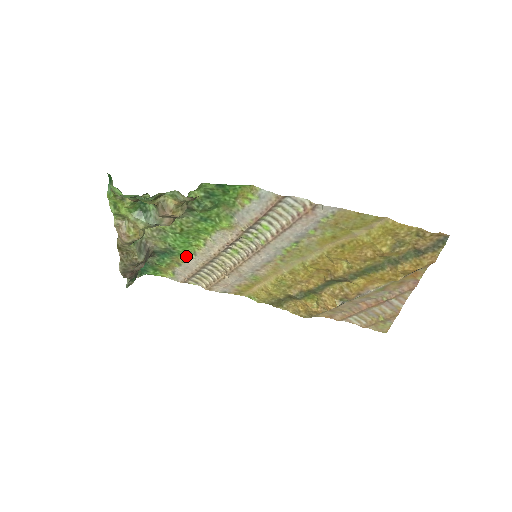
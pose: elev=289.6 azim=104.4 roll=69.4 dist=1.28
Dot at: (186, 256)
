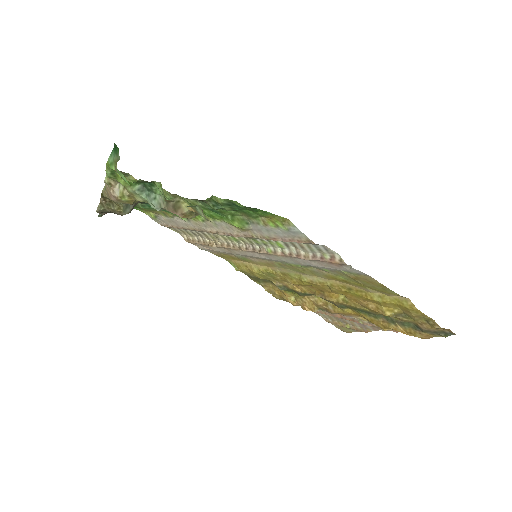
Dot at: (177, 216)
